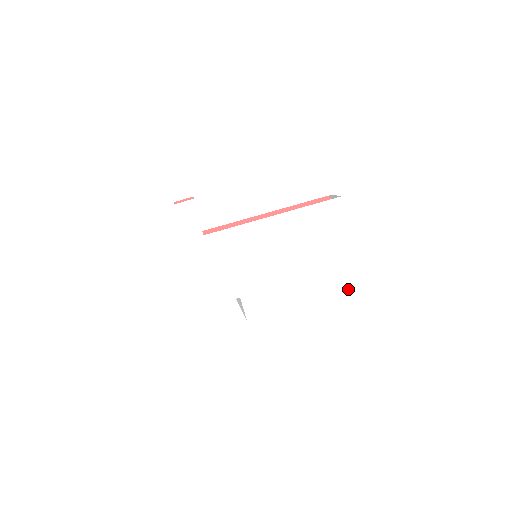
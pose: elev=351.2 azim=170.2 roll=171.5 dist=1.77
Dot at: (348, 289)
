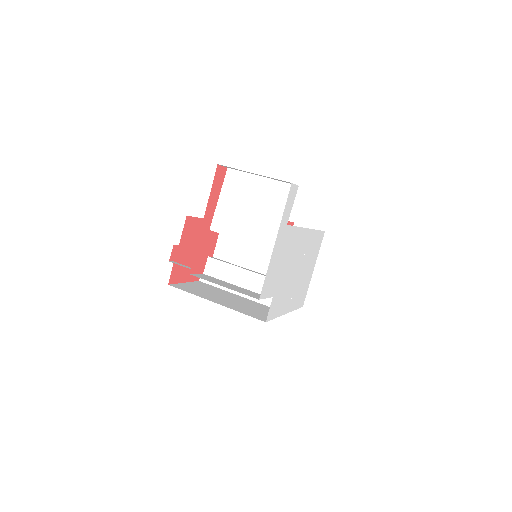
Dot at: occluded
